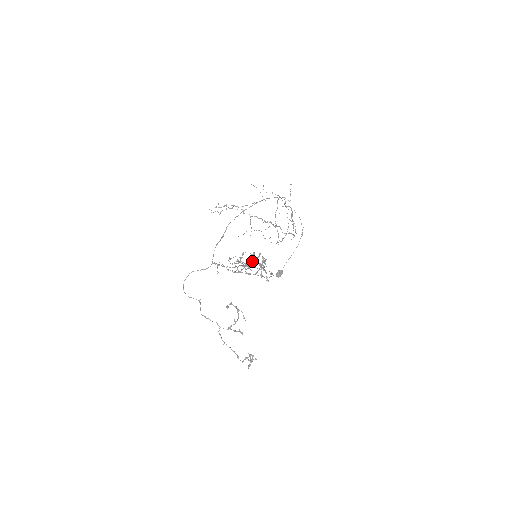
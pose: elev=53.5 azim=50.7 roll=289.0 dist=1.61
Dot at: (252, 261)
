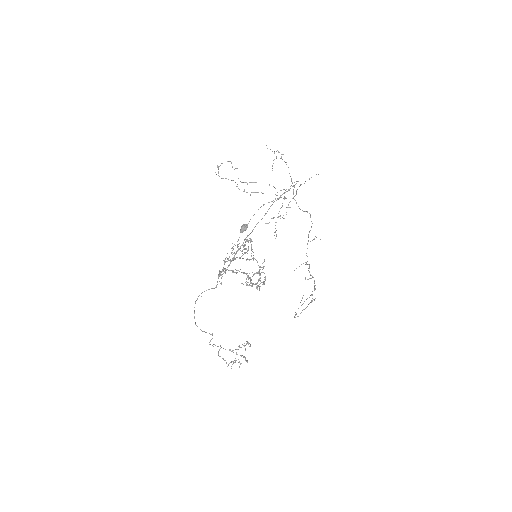
Dot at: (257, 272)
